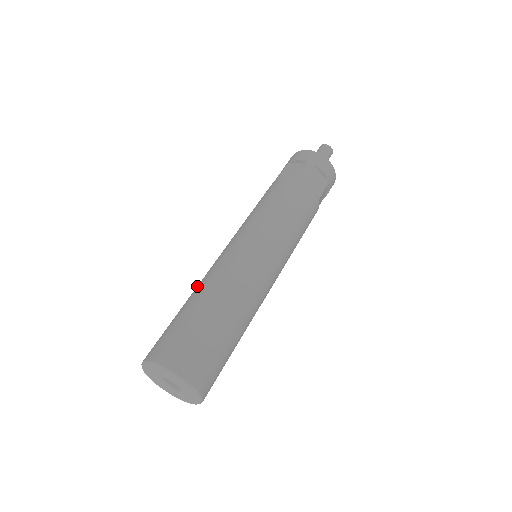
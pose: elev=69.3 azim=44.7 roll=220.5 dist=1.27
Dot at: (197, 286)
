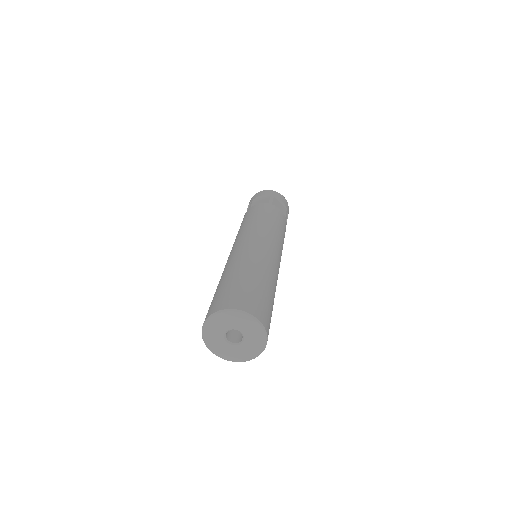
Dot at: (251, 262)
